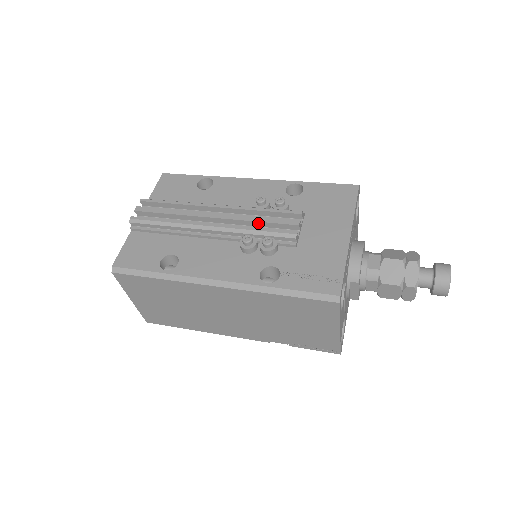
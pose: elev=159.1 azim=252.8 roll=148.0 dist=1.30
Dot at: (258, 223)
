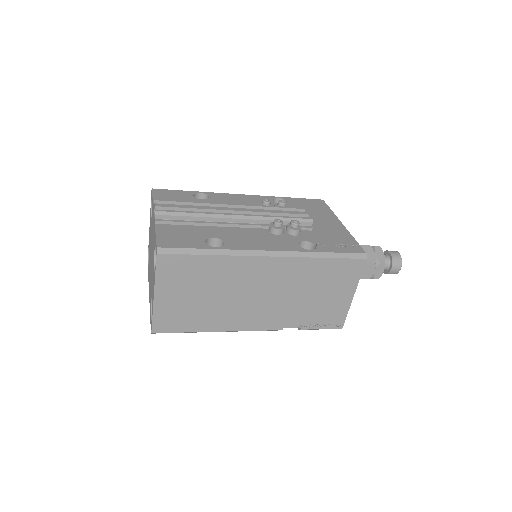
Dot at: (276, 214)
